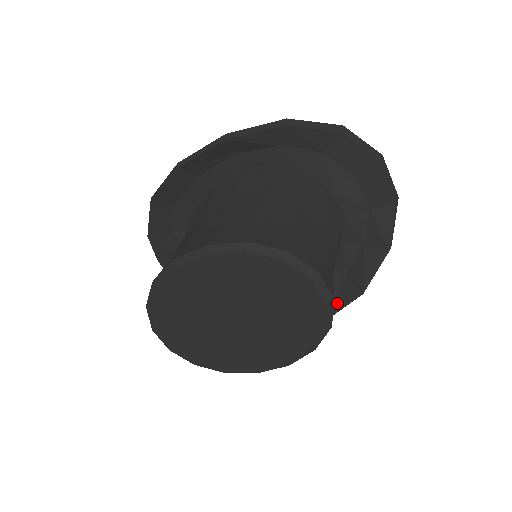
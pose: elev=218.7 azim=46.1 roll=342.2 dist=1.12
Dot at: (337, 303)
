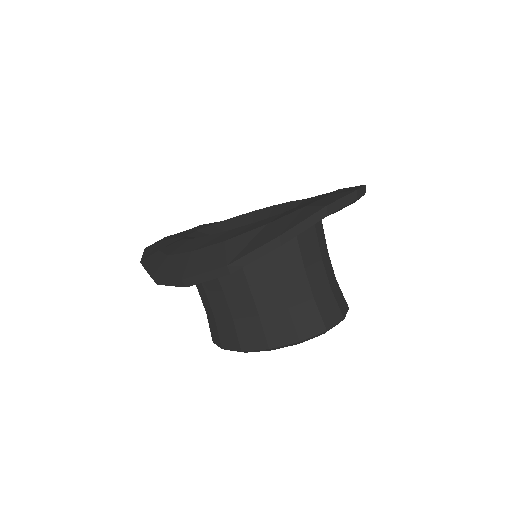
Dot at: occluded
